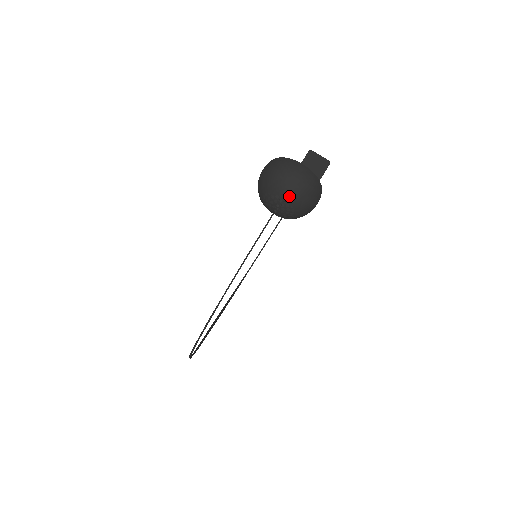
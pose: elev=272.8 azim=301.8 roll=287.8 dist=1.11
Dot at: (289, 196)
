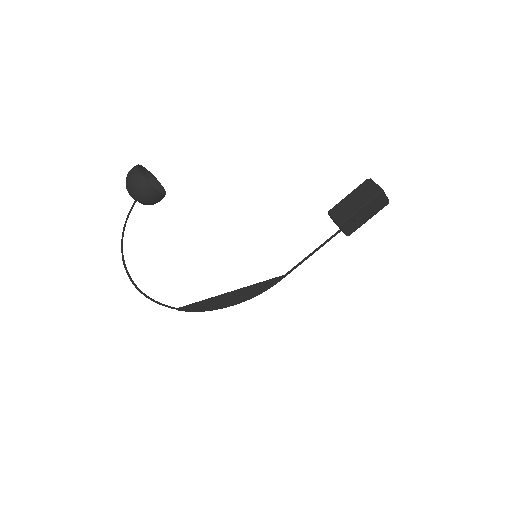
Dot at: (127, 187)
